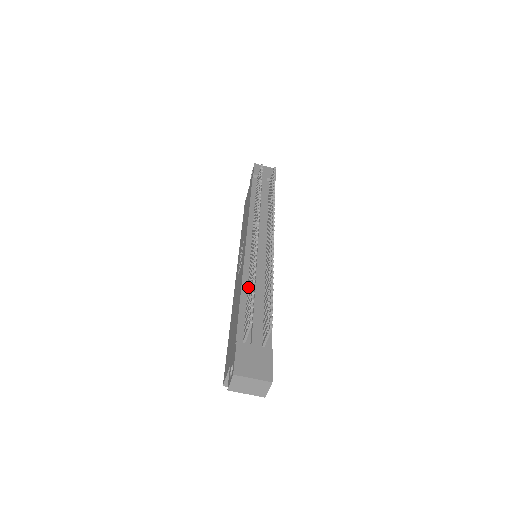
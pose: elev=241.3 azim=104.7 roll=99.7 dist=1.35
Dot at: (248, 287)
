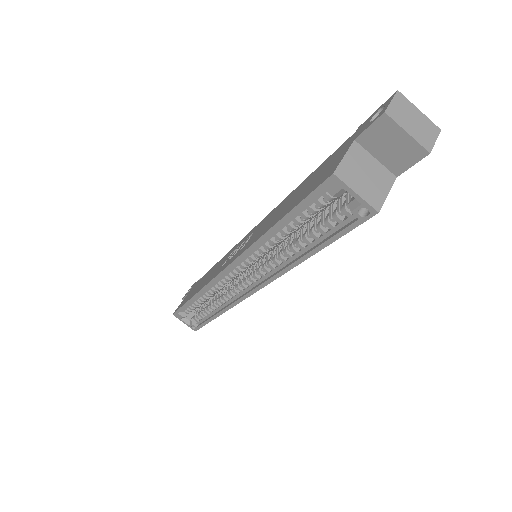
Dot at: occluded
